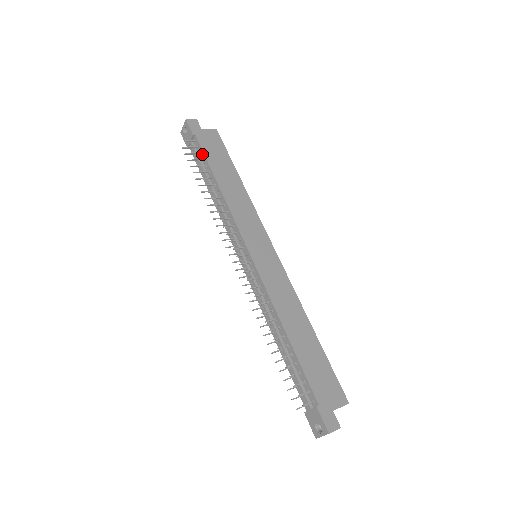
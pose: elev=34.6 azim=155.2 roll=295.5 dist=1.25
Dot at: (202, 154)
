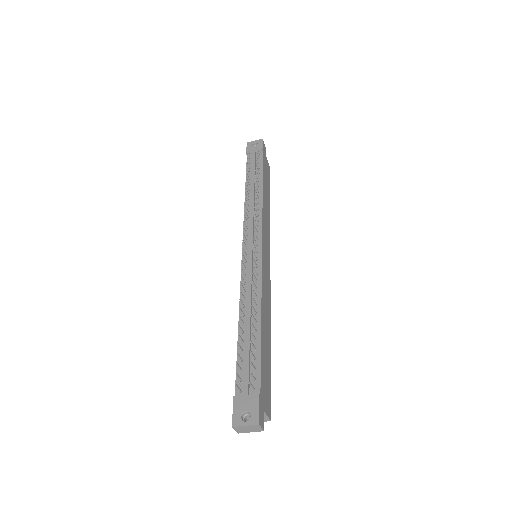
Dot at: (260, 165)
